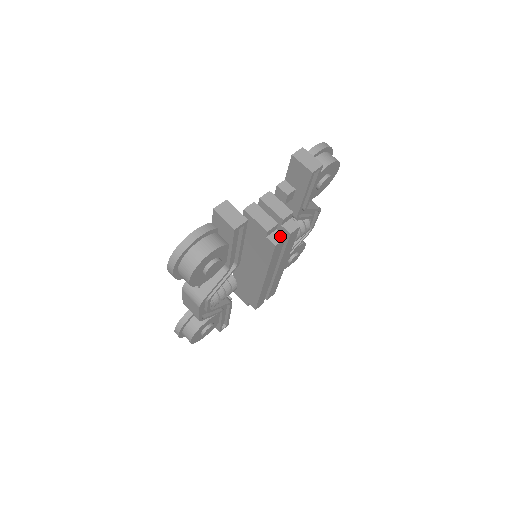
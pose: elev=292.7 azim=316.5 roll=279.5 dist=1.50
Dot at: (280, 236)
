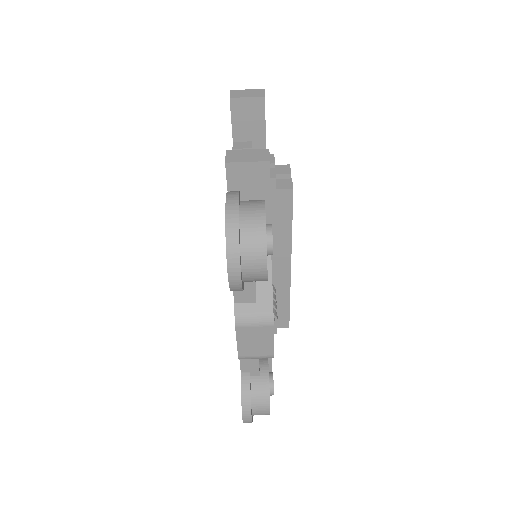
Dot at: (286, 181)
